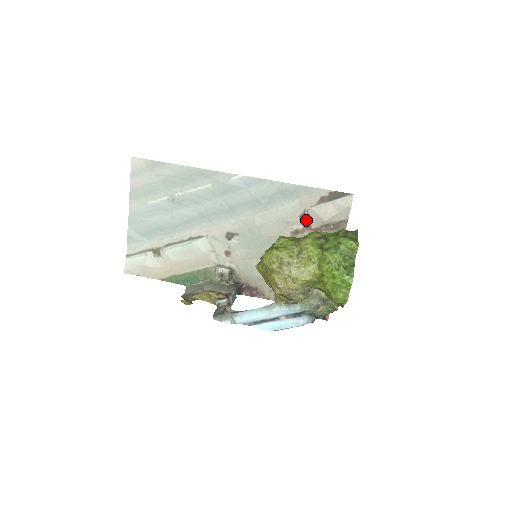
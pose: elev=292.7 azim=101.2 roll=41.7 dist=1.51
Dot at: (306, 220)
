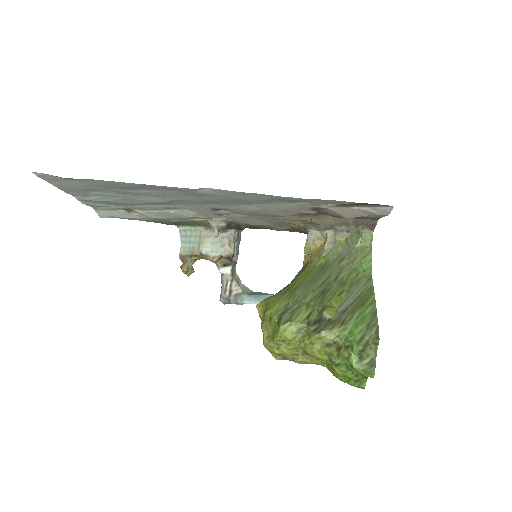
Dot at: (320, 210)
